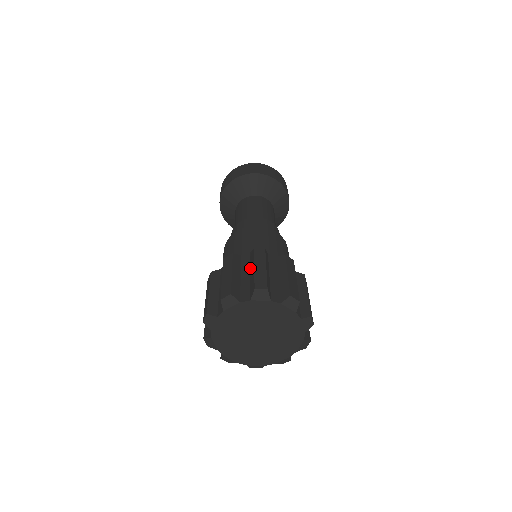
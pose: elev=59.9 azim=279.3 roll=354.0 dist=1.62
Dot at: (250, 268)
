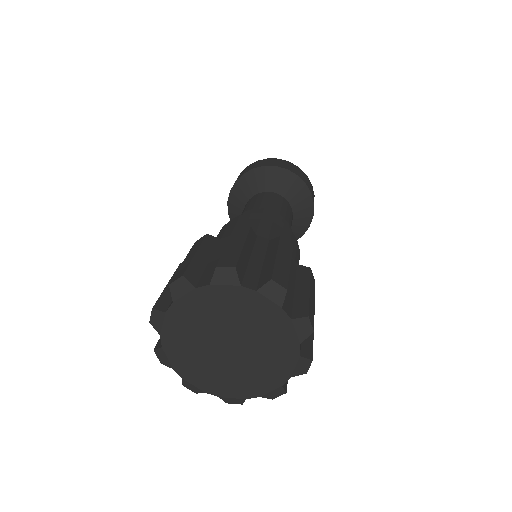
Dot at: (266, 255)
